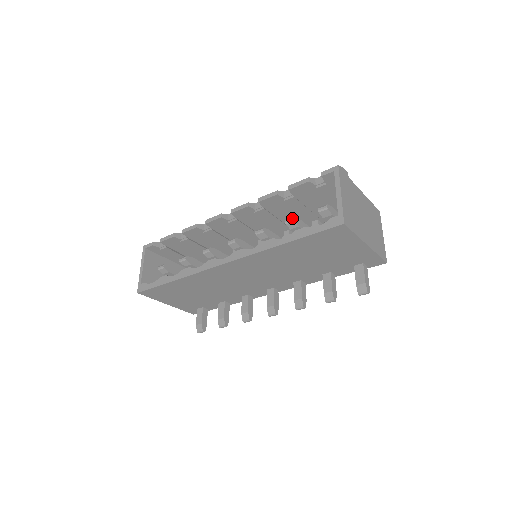
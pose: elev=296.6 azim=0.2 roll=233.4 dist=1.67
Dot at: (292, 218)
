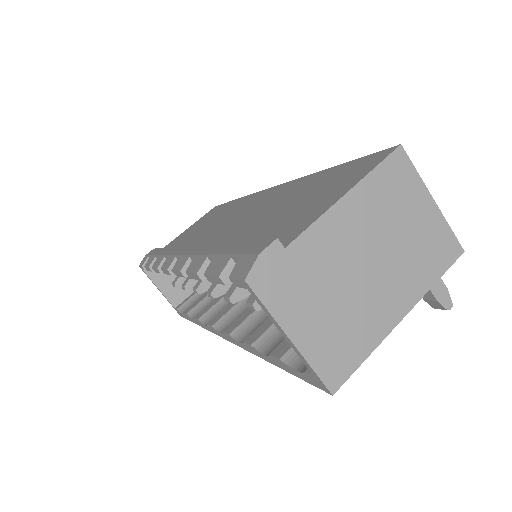
Dot at: (252, 308)
